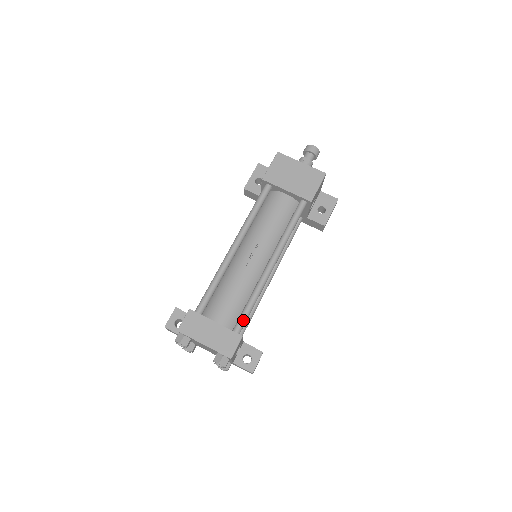
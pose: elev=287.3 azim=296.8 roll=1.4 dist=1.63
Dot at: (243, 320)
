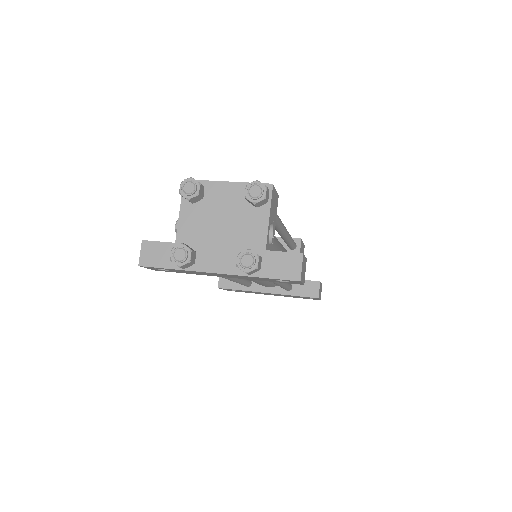
Dot at: occluded
